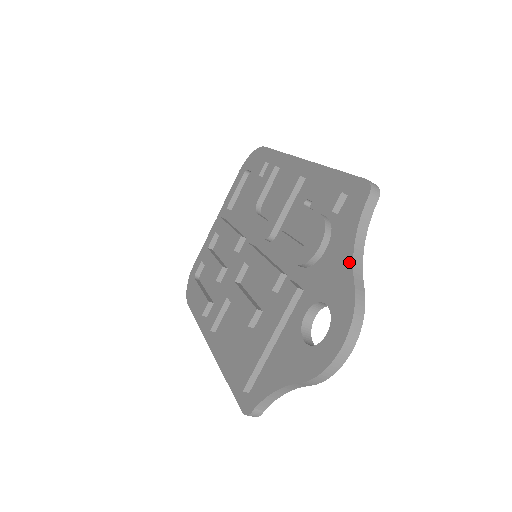
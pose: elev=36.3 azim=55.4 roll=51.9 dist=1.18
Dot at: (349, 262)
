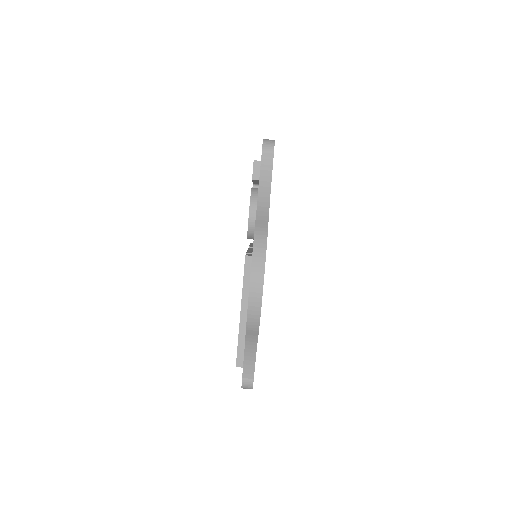
Dot at: (256, 210)
